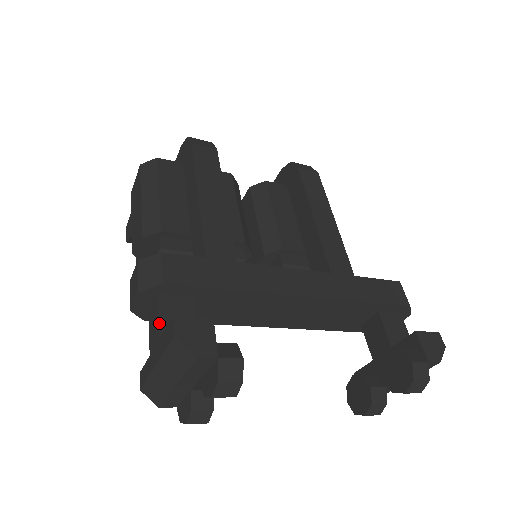
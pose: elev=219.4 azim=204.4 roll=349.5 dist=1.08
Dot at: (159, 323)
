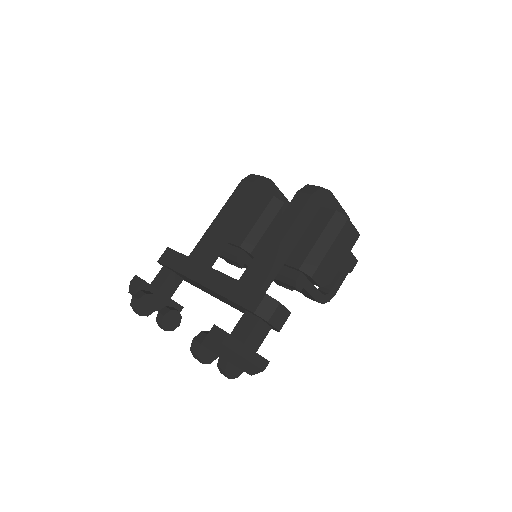
Dot at: (154, 278)
